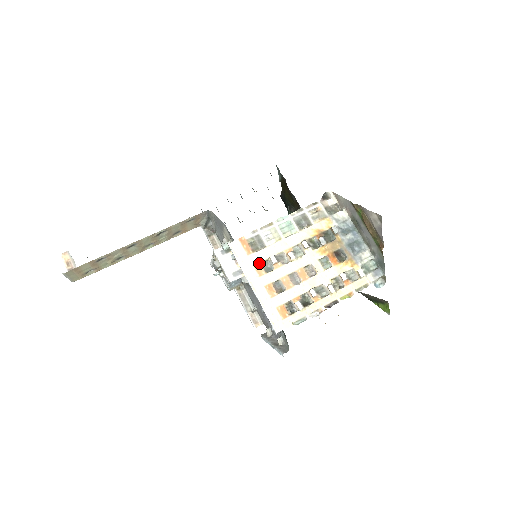
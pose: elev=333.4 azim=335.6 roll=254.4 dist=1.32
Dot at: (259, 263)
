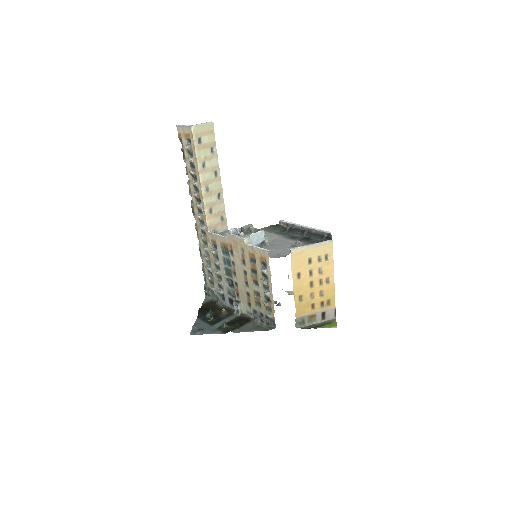
Dot at: occluded
